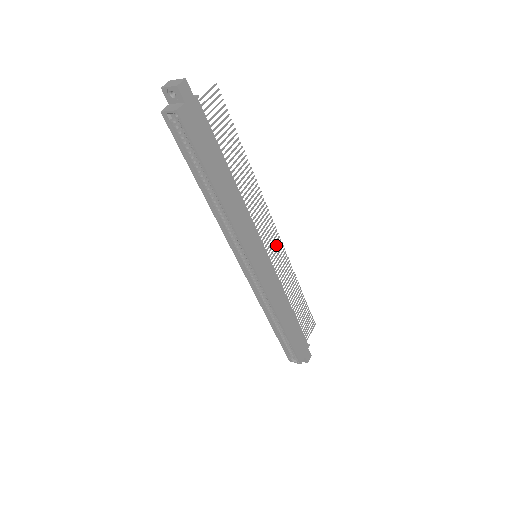
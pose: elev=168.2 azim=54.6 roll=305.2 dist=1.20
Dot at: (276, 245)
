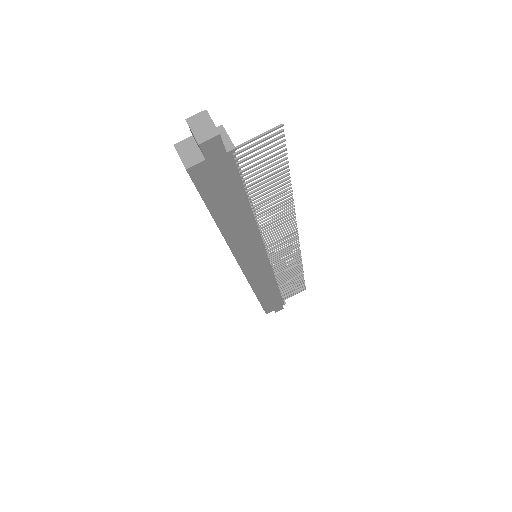
Dot at: (289, 249)
